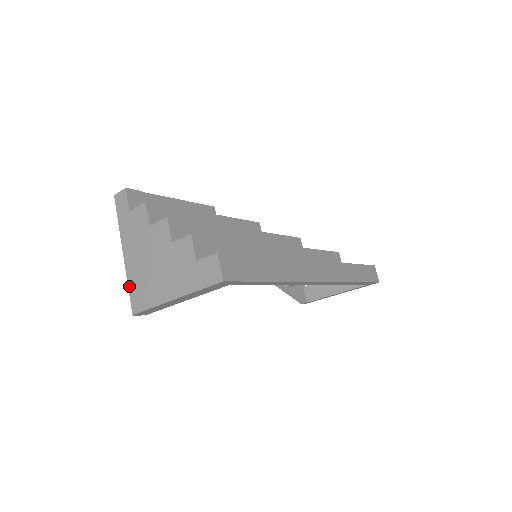
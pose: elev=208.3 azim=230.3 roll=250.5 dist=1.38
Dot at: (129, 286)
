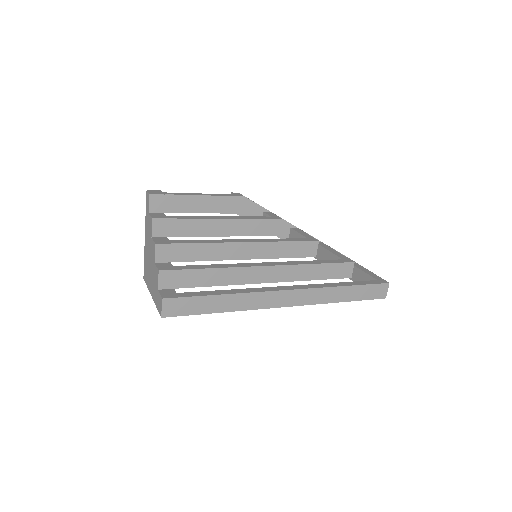
Dot at: (144, 260)
